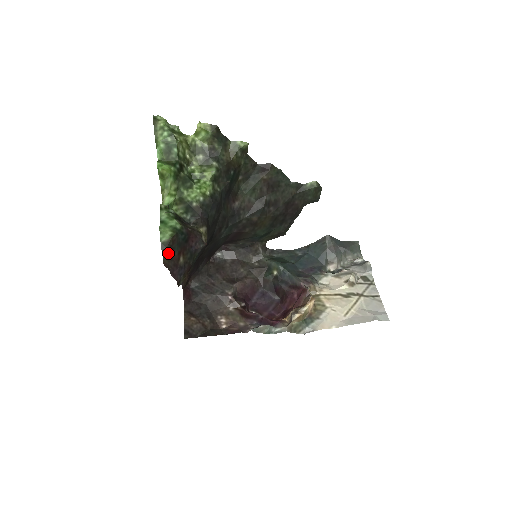
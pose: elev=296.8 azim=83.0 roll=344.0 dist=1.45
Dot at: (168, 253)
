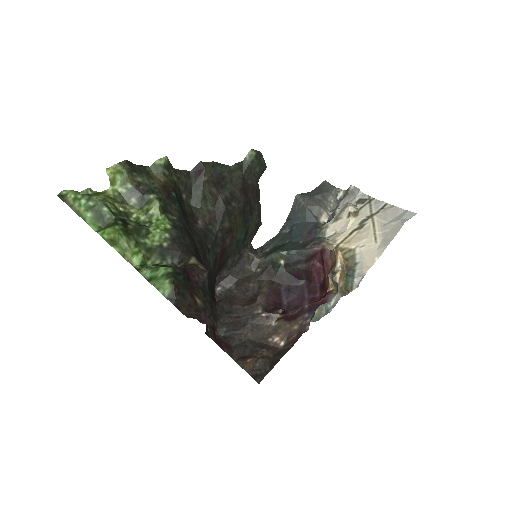
Dot at: (181, 303)
